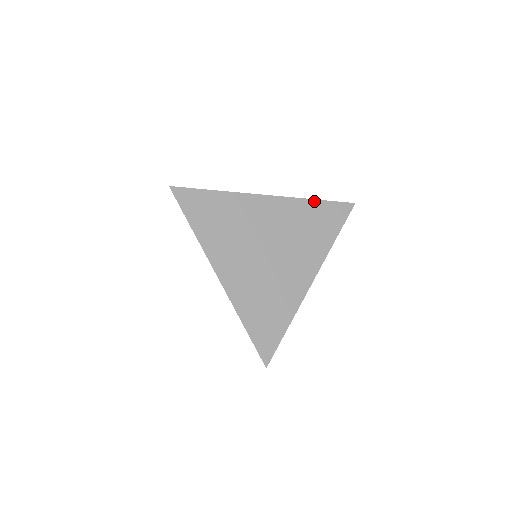
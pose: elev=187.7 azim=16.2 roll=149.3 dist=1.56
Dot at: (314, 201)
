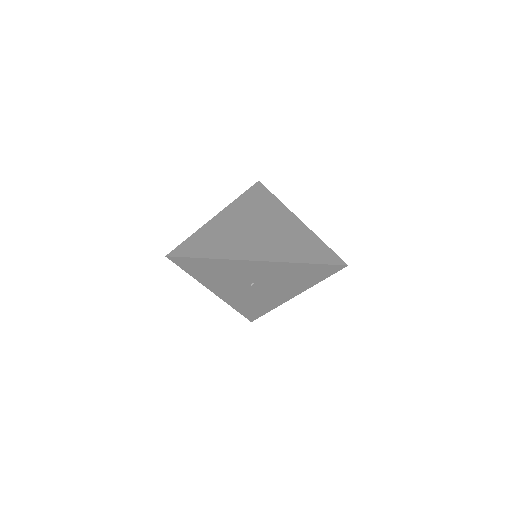
Dot at: (241, 196)
